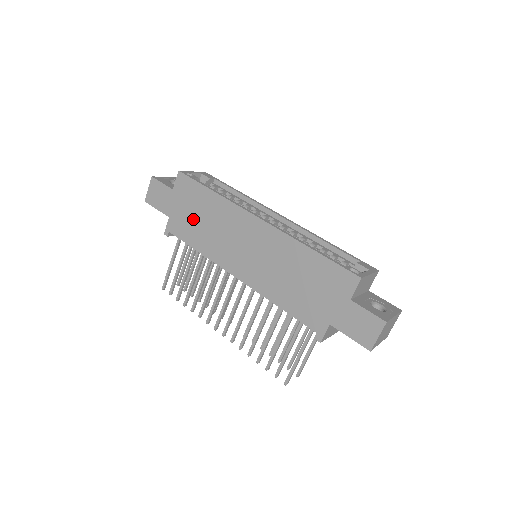
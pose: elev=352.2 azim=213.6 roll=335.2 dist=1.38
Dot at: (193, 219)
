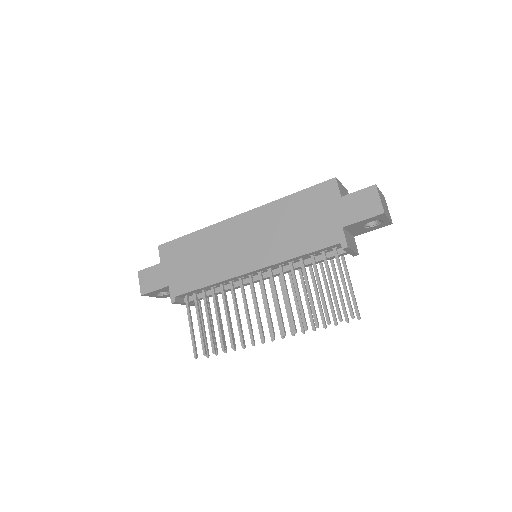
Dot at: (189, 267)
